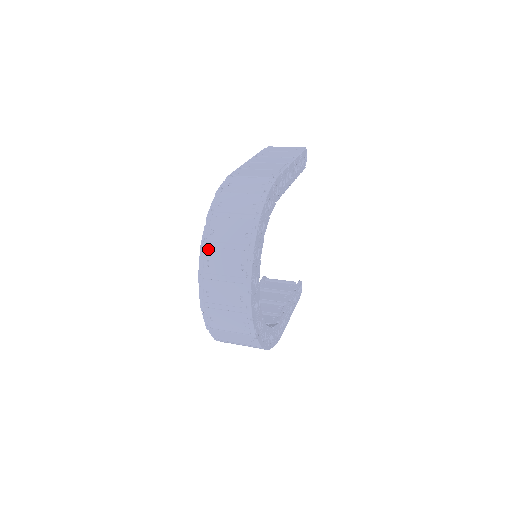
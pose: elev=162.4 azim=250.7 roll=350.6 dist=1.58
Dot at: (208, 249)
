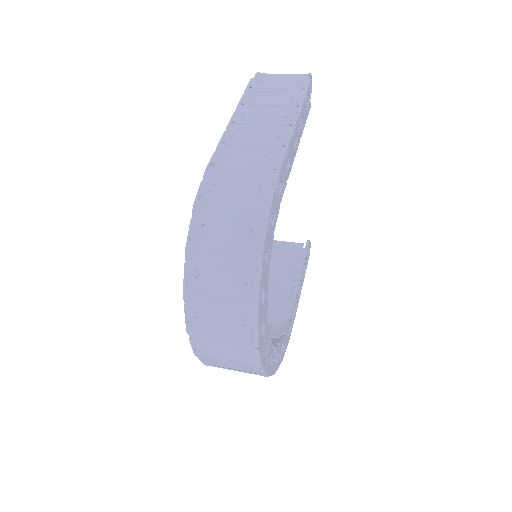
Dot at: (194, 298)
